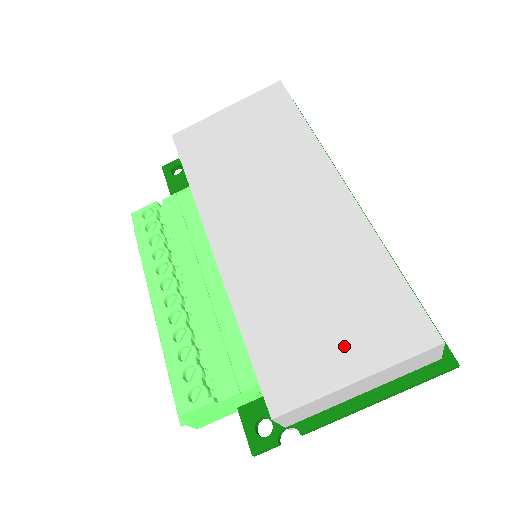
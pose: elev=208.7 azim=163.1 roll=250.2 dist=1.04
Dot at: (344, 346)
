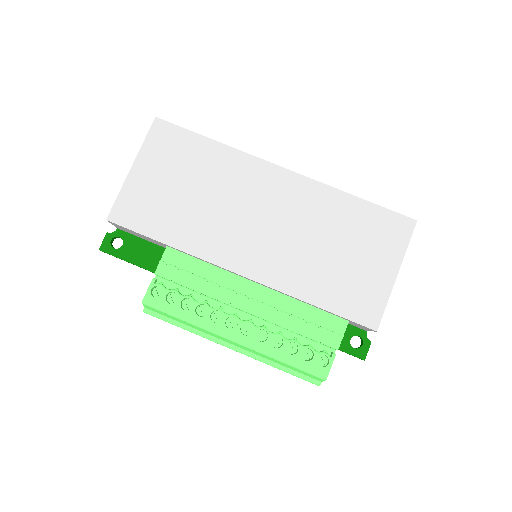
Dot at: (376, 263)
